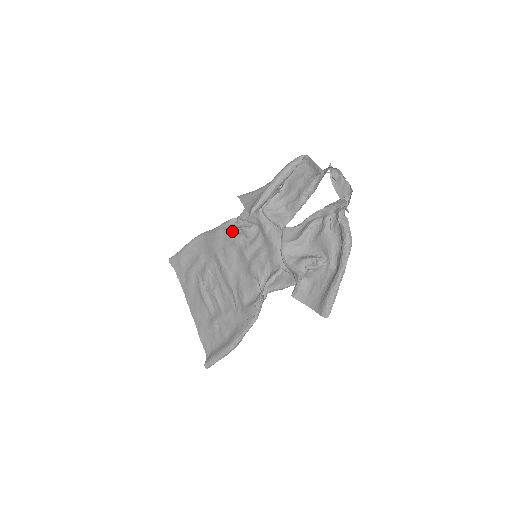
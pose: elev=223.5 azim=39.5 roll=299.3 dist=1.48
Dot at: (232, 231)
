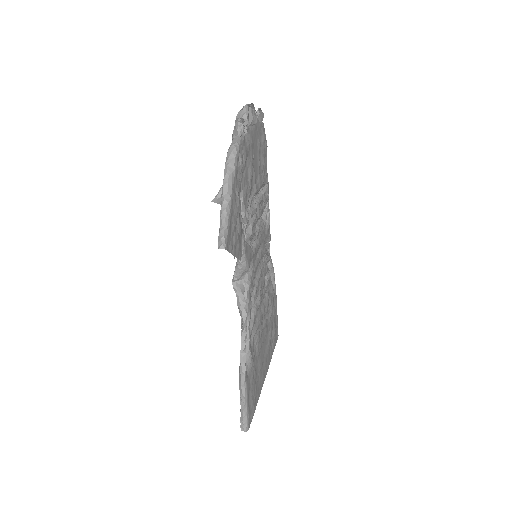
Dot at: occluded
